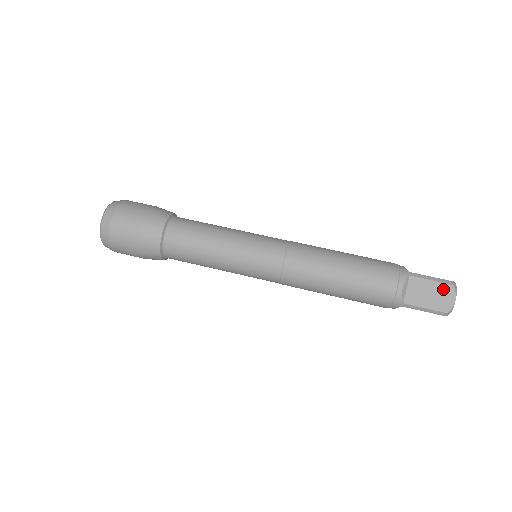
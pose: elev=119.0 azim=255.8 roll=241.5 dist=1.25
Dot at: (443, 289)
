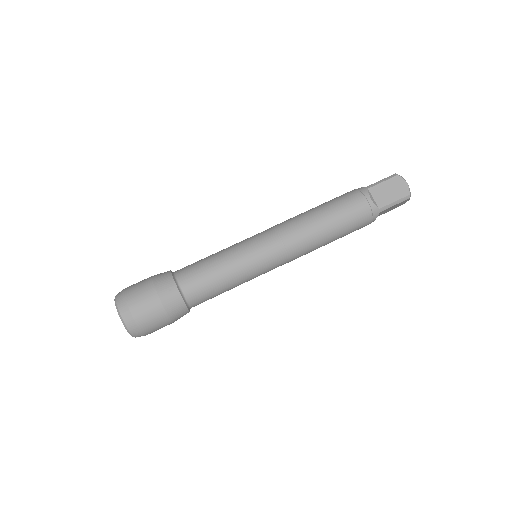
Dot at: (394, 182)
